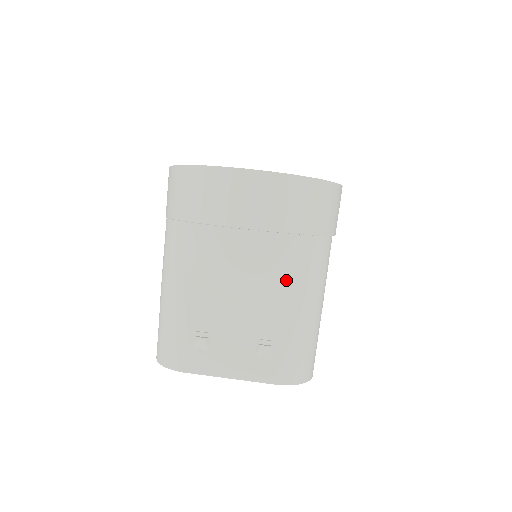
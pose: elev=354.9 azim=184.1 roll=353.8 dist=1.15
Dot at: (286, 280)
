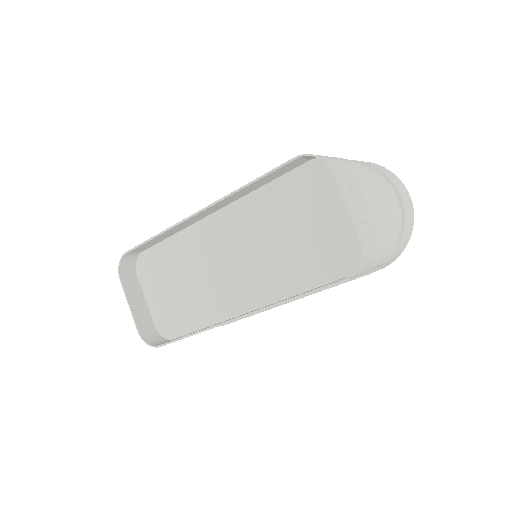
Dot at: (387, 233)
